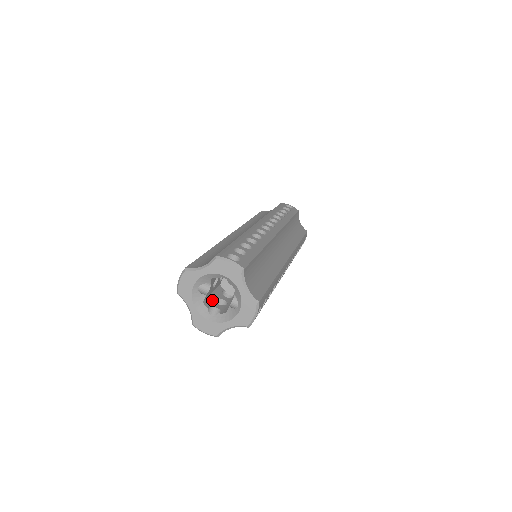
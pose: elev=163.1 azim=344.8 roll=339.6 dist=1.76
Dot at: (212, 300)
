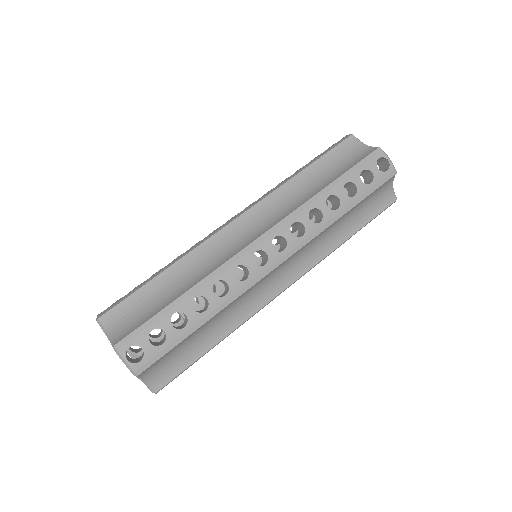
Dot at: occluded
